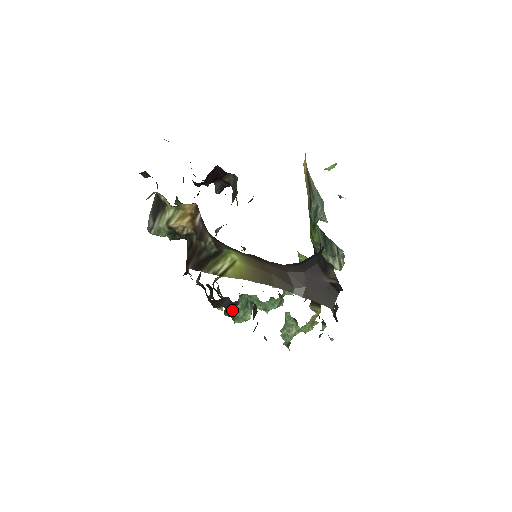
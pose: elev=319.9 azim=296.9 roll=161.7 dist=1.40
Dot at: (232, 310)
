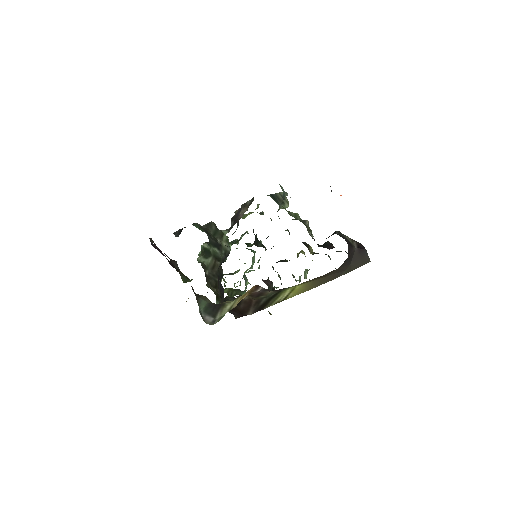
Dot at: (237, 291)
